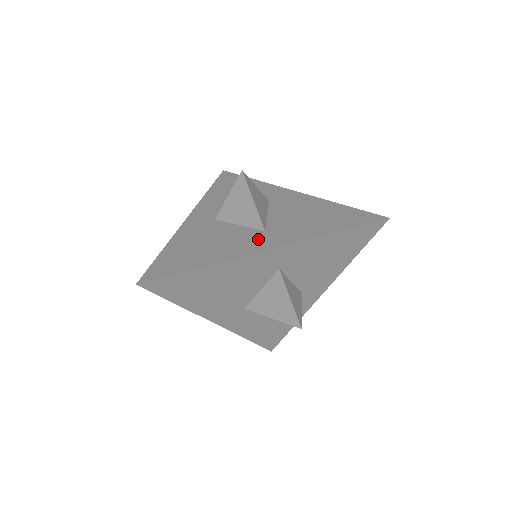
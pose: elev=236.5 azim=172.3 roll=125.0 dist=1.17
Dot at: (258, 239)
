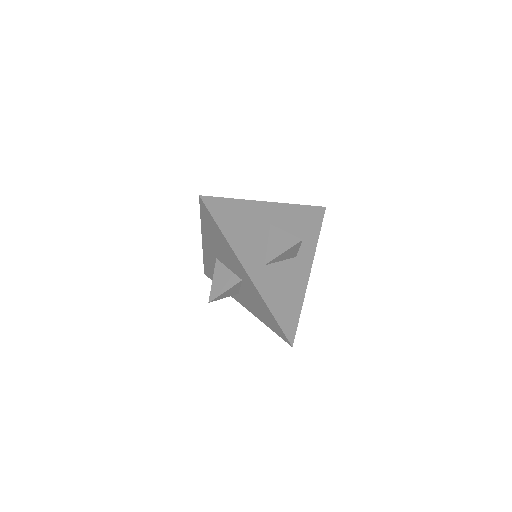
Dot at: (300, 267)
